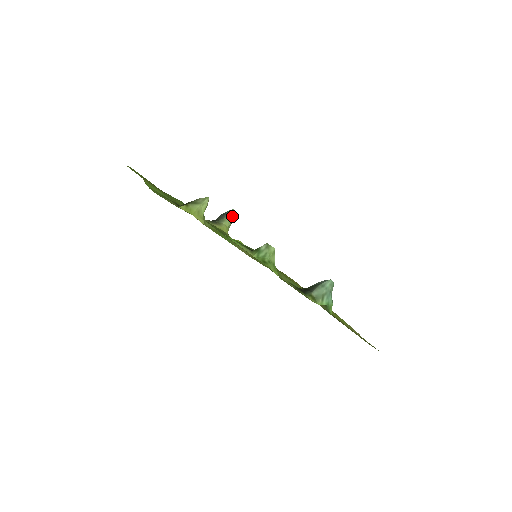
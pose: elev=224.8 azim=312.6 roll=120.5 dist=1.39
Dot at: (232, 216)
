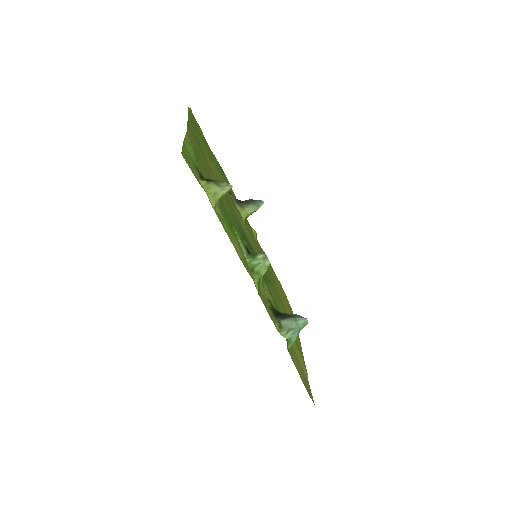
Dot at: (258, 207)
